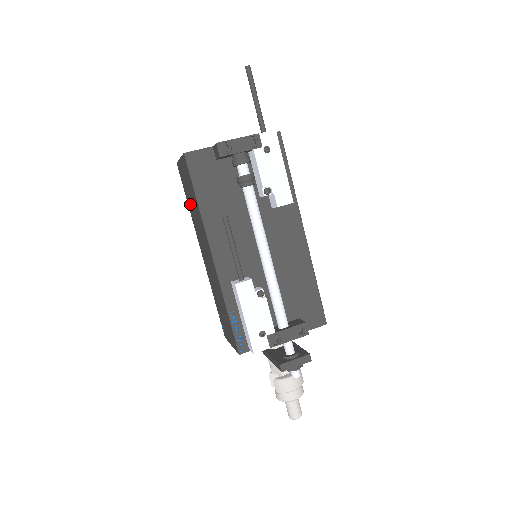
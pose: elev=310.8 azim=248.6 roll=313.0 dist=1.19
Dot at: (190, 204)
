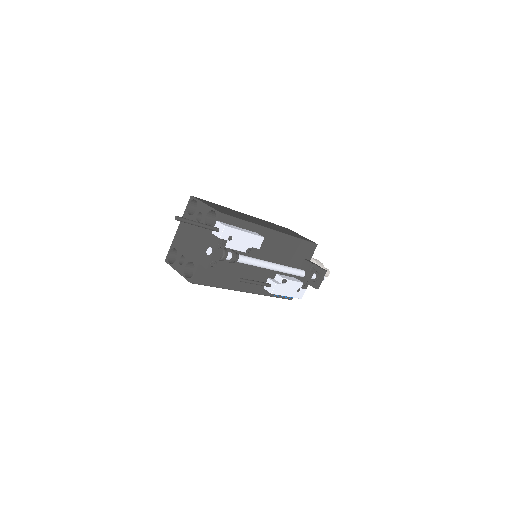
Dot at: occluded
